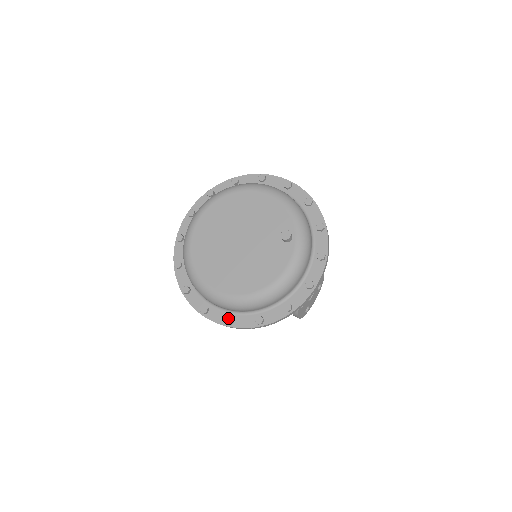
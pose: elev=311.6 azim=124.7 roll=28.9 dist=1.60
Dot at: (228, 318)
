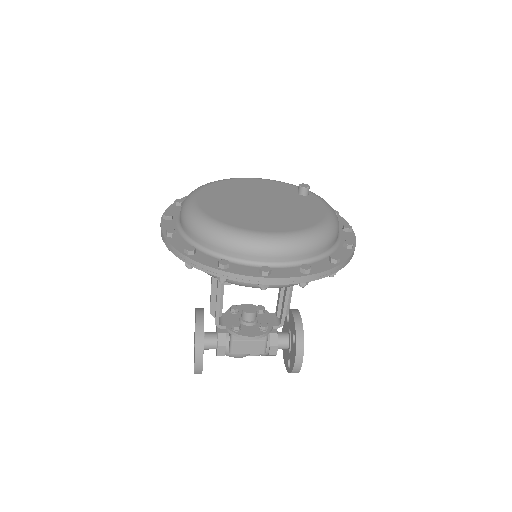
Dot at: (302, 265)
